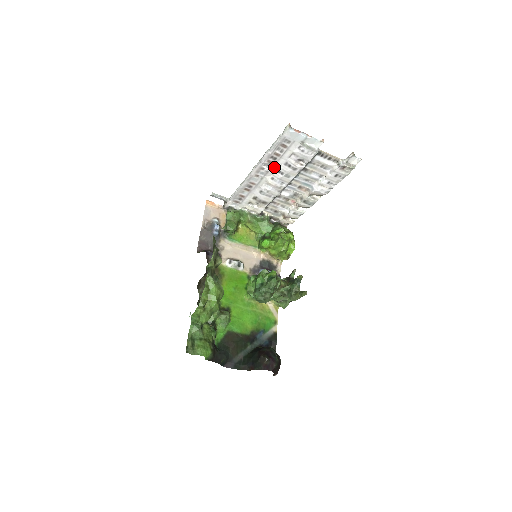
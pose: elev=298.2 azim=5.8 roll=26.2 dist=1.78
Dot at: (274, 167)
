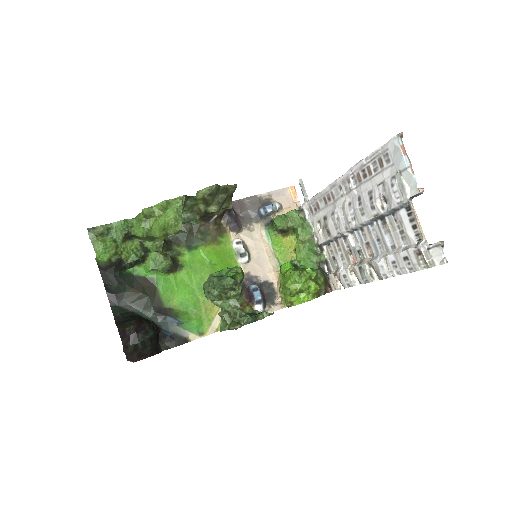
Dot at: (359, 189)
